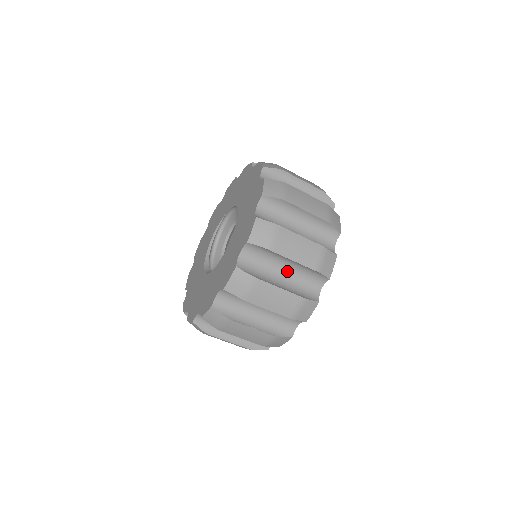
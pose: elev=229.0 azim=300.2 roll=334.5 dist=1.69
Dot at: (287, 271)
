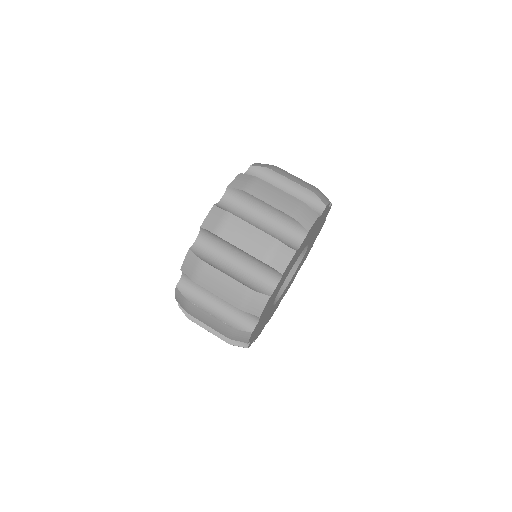
Dot at: (265, 221)
